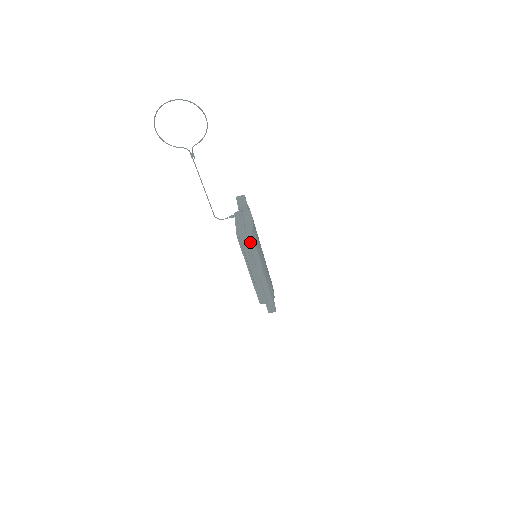
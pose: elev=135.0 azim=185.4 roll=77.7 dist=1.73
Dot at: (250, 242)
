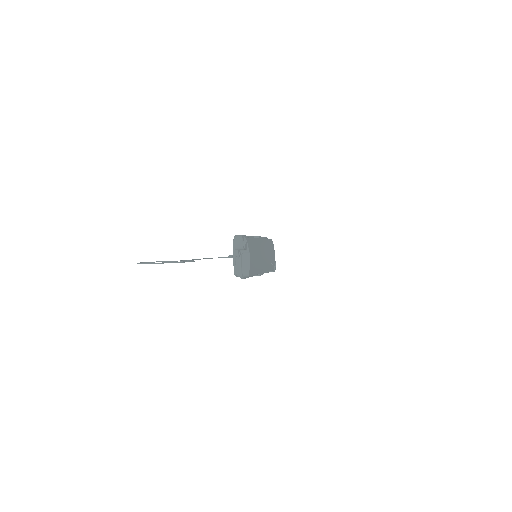
Dot at: occluded
